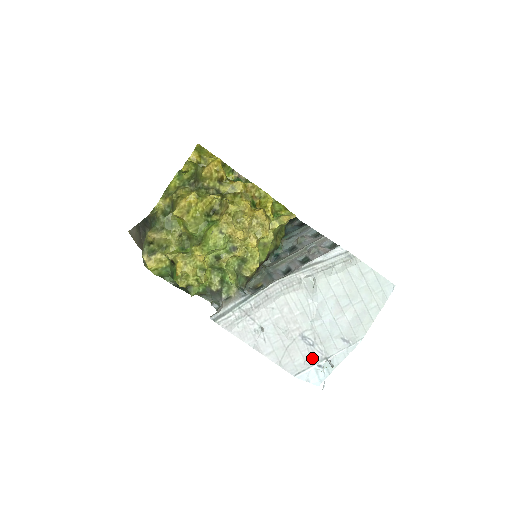
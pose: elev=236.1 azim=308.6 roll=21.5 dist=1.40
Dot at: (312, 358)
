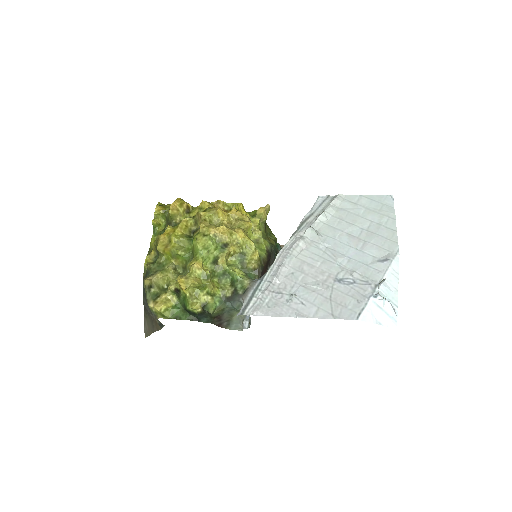
Dot at: (363, 294)
